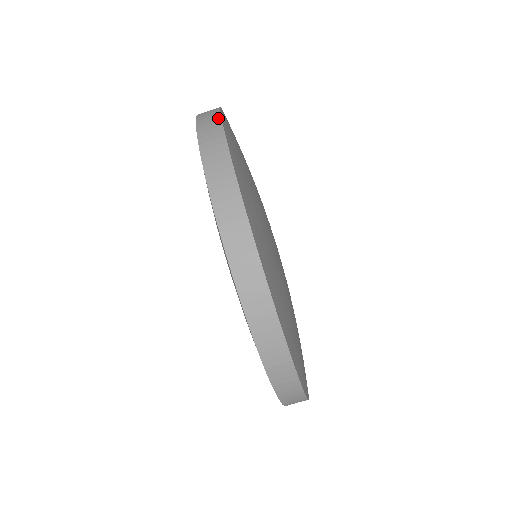
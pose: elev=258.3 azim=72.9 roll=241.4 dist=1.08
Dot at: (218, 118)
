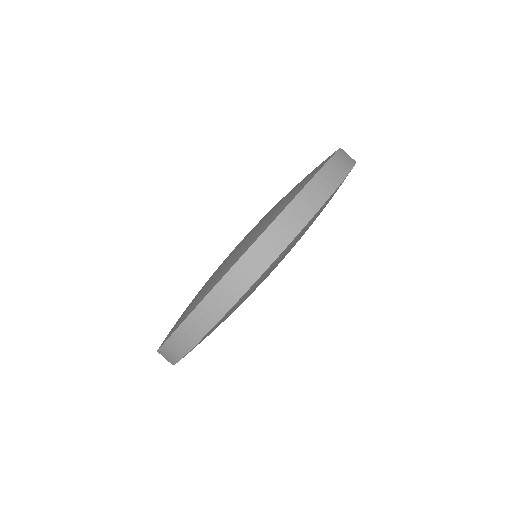
Dot at: occluded
